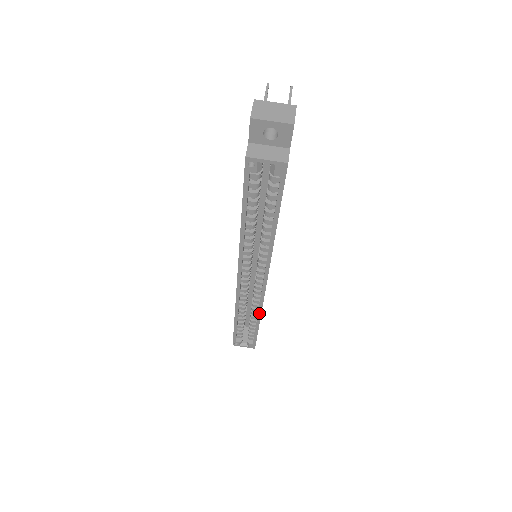
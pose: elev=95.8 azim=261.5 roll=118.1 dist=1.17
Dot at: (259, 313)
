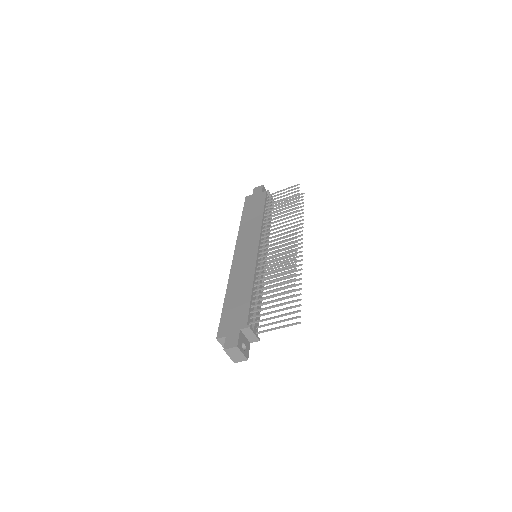
Dot at: occluded
